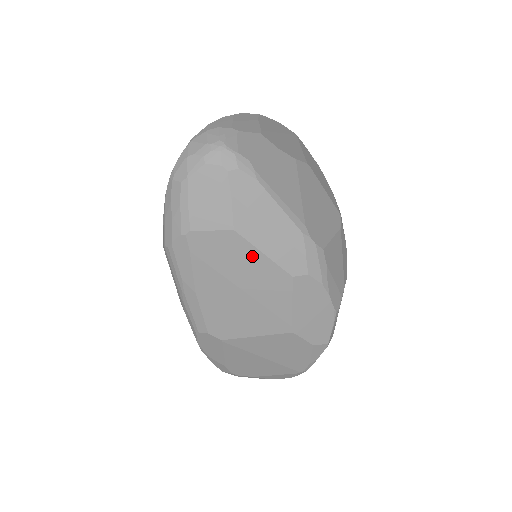
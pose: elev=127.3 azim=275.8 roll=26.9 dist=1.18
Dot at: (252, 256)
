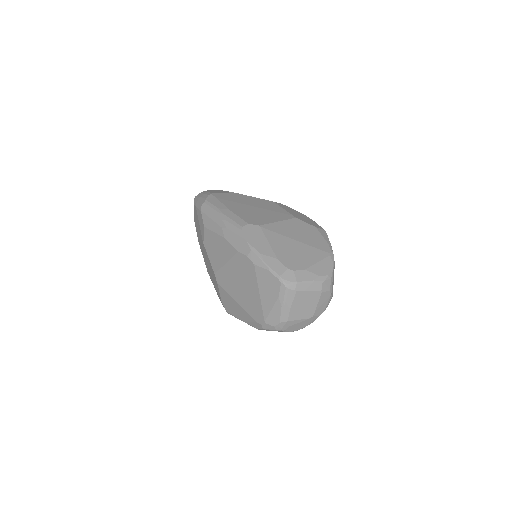
Dot at: (248, 198)
